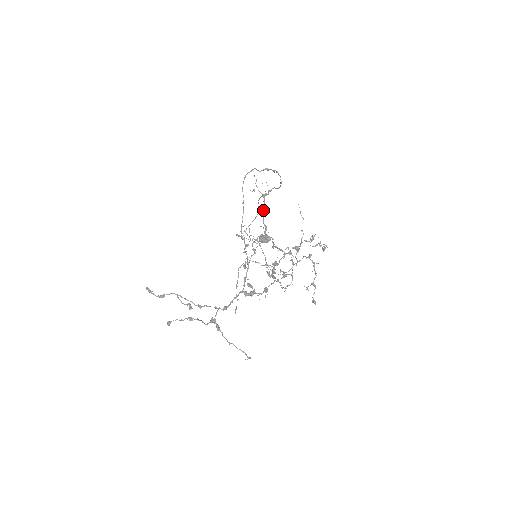
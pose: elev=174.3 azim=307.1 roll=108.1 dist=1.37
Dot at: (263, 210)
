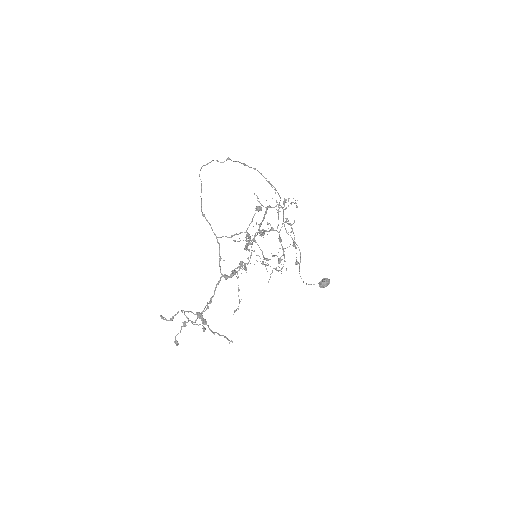
Dot at: (263, 217)
